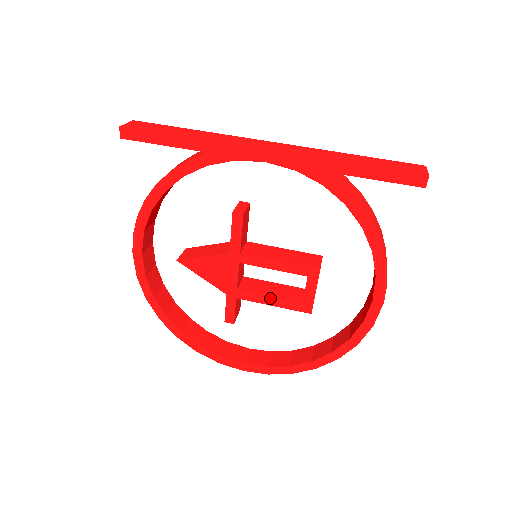
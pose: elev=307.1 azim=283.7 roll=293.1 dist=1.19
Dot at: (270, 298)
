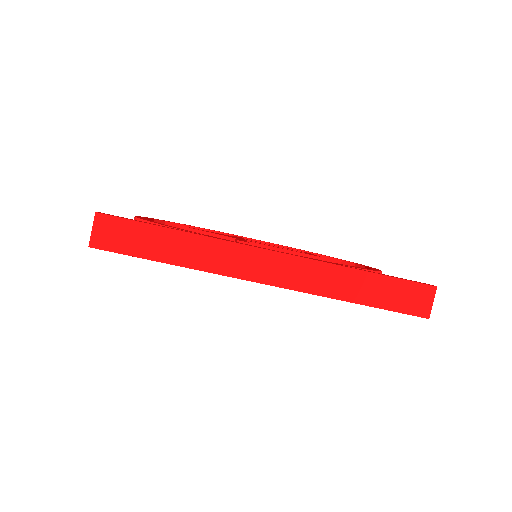
Dot at: occluded
